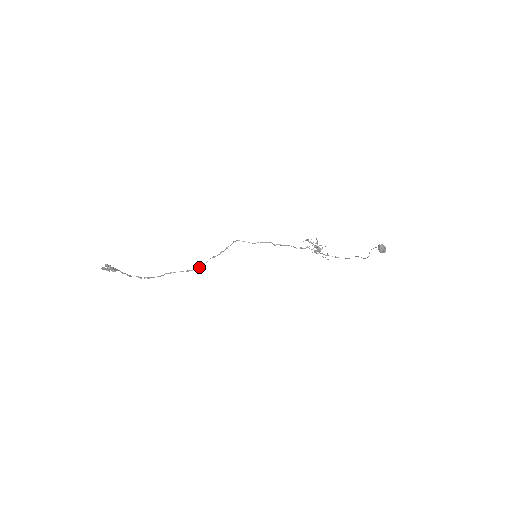
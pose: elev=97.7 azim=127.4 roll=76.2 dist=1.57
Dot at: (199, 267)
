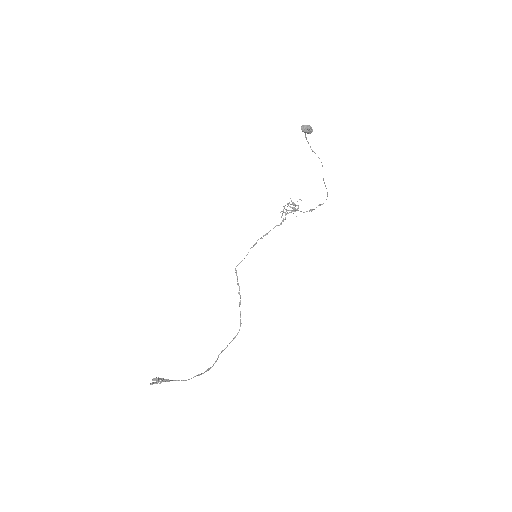
Dot at: (240, 326)
